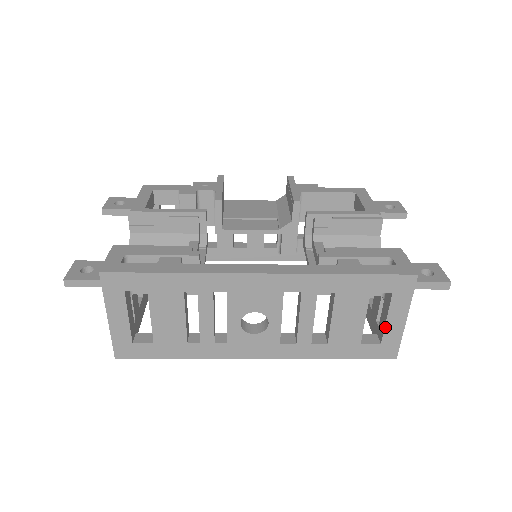
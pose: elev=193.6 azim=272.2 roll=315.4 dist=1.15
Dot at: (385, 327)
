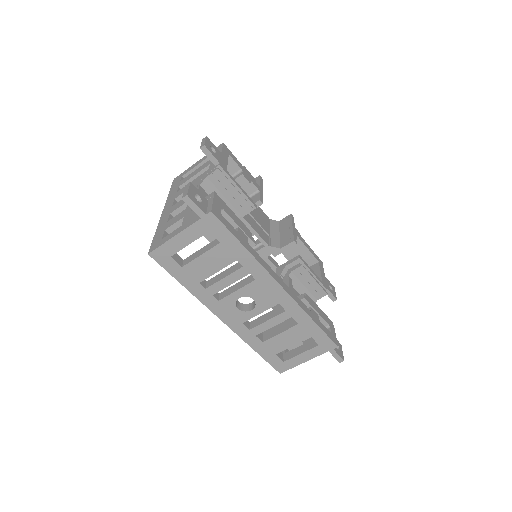
Dot at: (296, 356)
